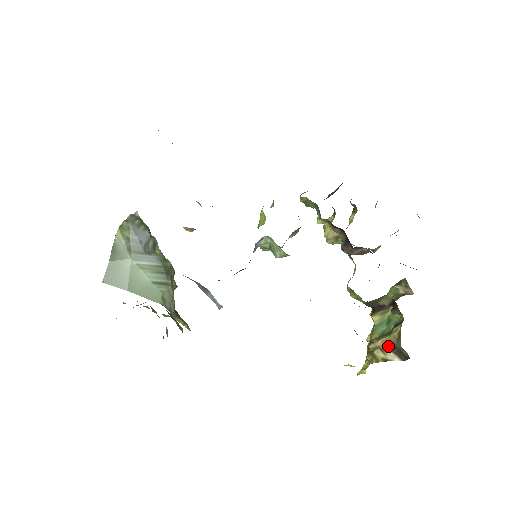
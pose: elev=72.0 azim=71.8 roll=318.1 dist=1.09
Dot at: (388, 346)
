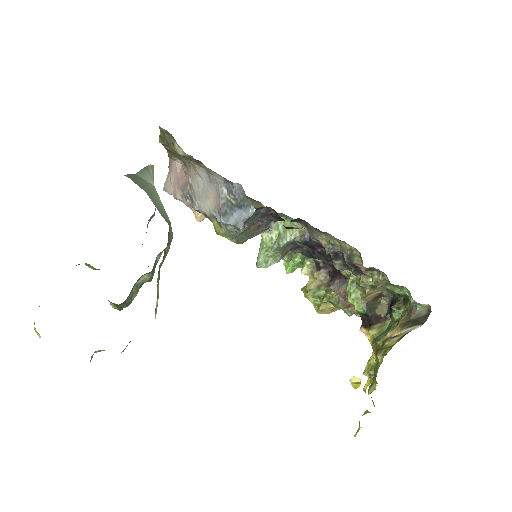
Dot at: (400, 328)
